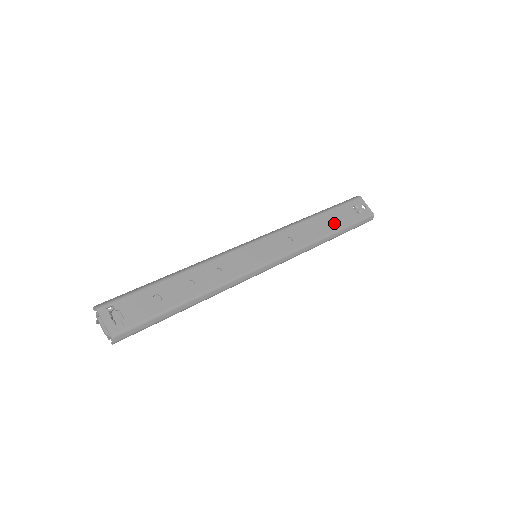
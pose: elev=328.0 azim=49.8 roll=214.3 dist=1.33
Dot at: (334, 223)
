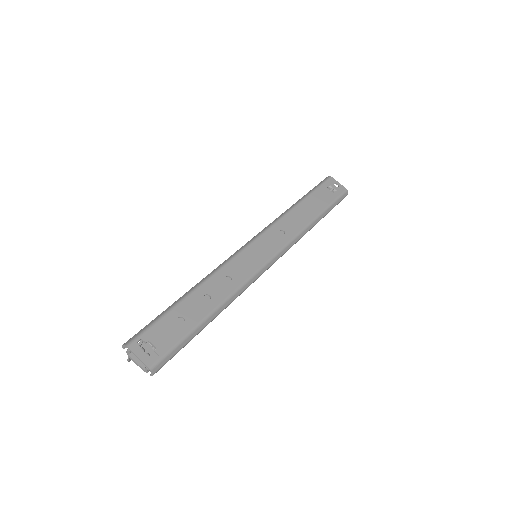
Dot at: (316, 207)
